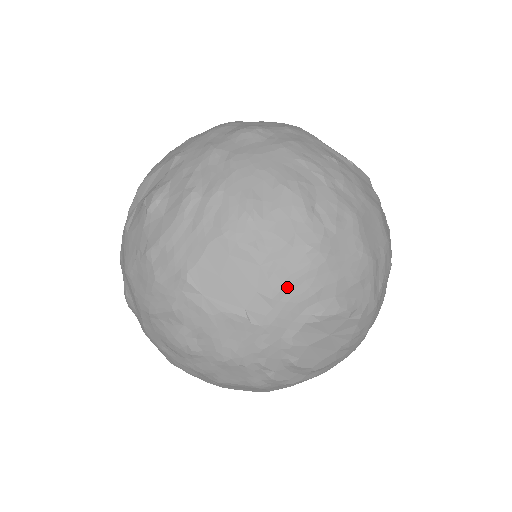
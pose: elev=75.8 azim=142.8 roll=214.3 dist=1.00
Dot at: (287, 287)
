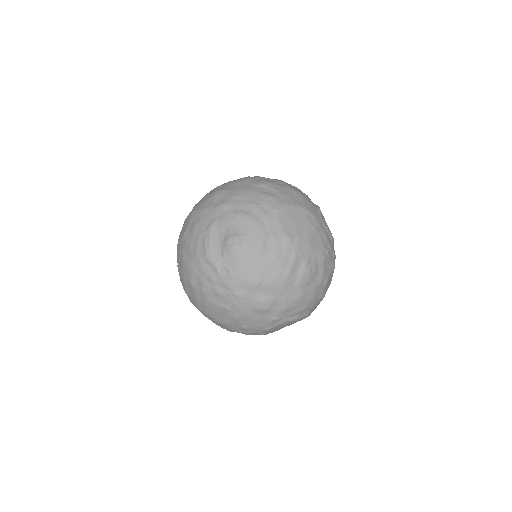
Dot at: (307, 206)
